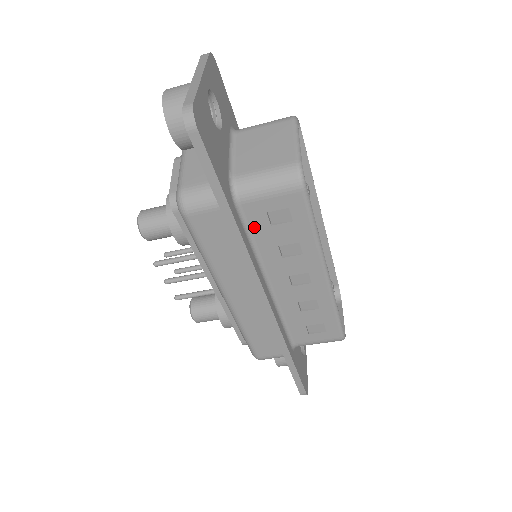
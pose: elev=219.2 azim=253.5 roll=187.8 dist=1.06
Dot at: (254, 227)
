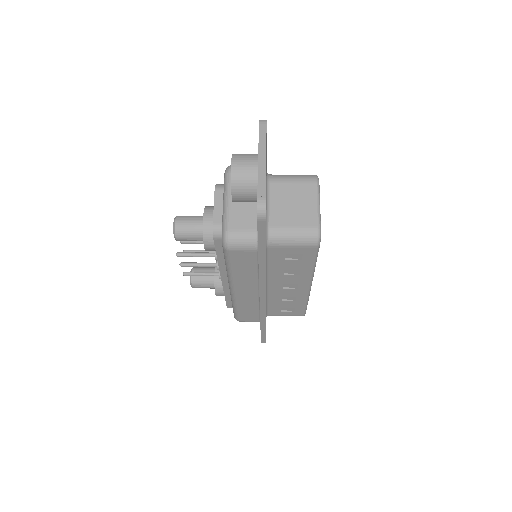
Dot at: (273, 259)
